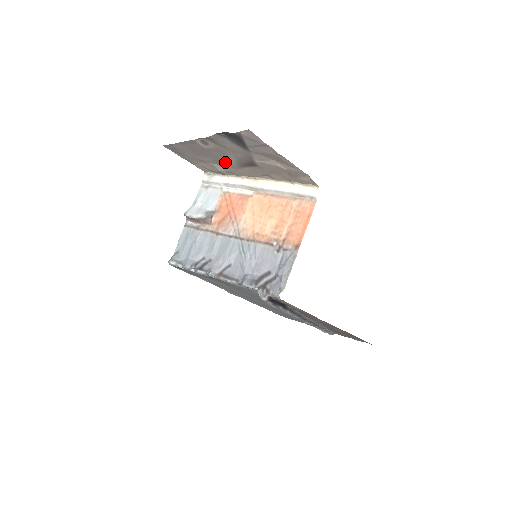
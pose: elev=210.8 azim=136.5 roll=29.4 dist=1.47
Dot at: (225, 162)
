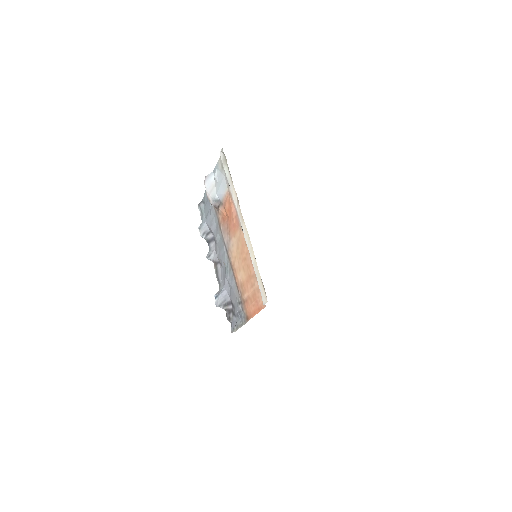
Dot at: occluded
